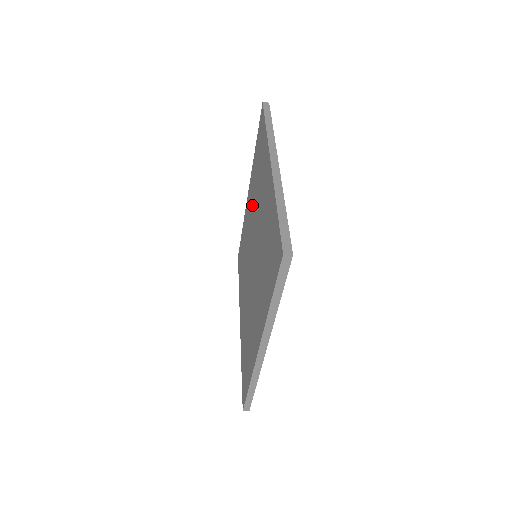
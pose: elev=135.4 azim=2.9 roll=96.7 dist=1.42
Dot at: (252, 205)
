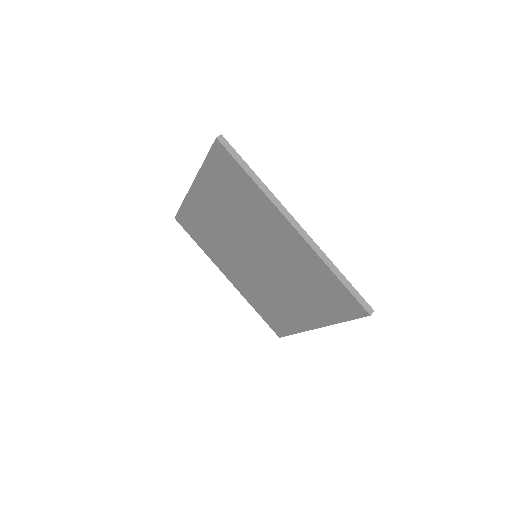
Dot at: (224, 214)
